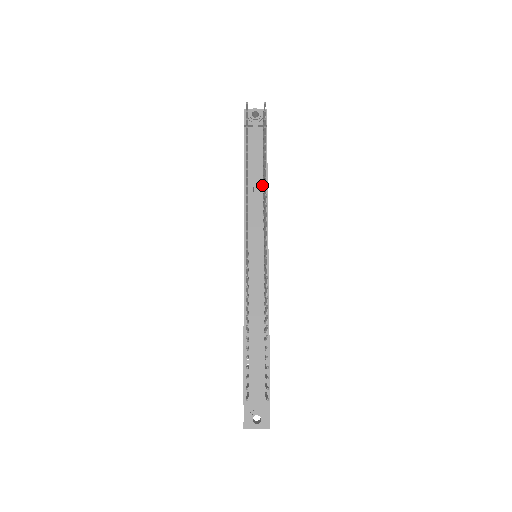
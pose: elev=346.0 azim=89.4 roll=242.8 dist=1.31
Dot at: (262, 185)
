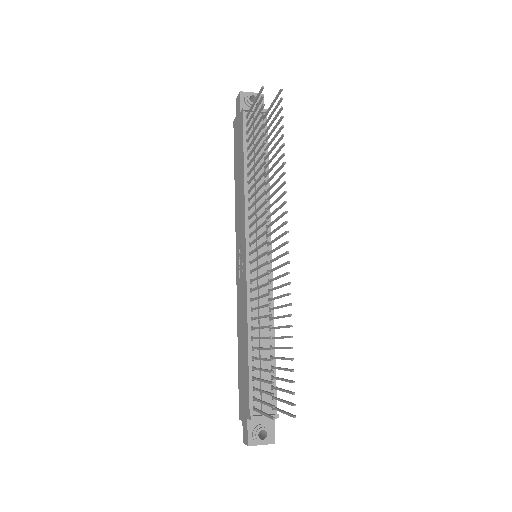
Dot at: (263, 178)
